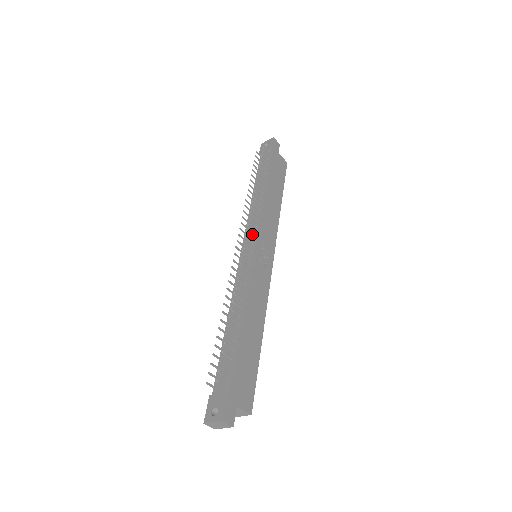
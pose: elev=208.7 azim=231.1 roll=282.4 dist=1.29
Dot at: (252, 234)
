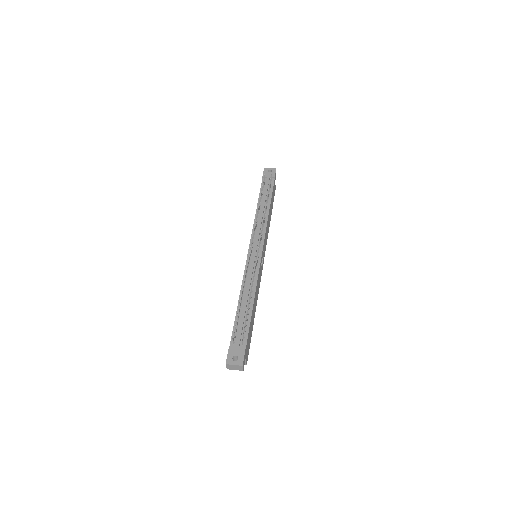
Dot at: (259, 240)
